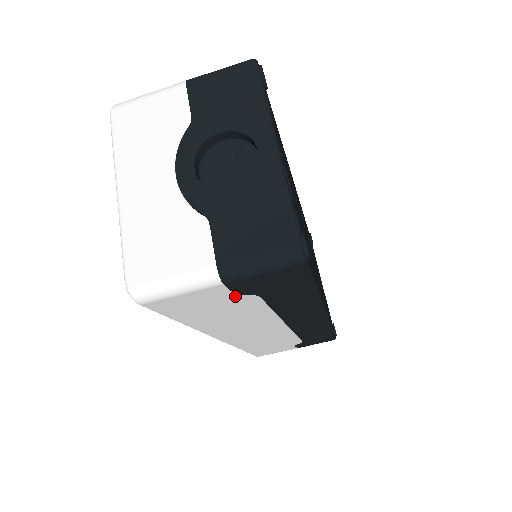
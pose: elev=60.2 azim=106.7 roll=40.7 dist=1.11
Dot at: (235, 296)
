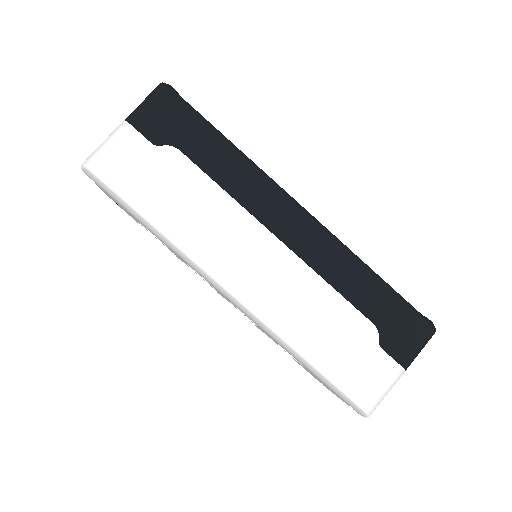
Dot at: (155, 149)
